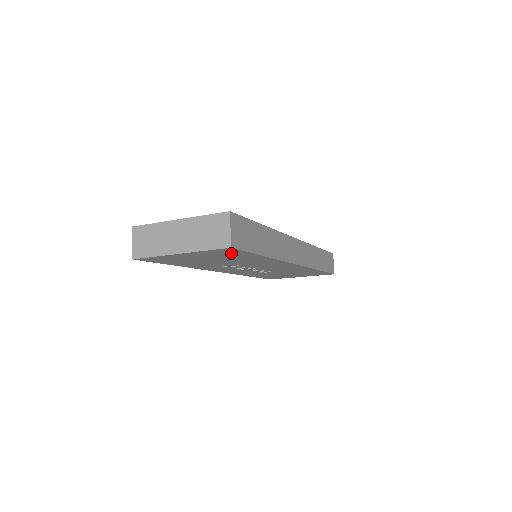
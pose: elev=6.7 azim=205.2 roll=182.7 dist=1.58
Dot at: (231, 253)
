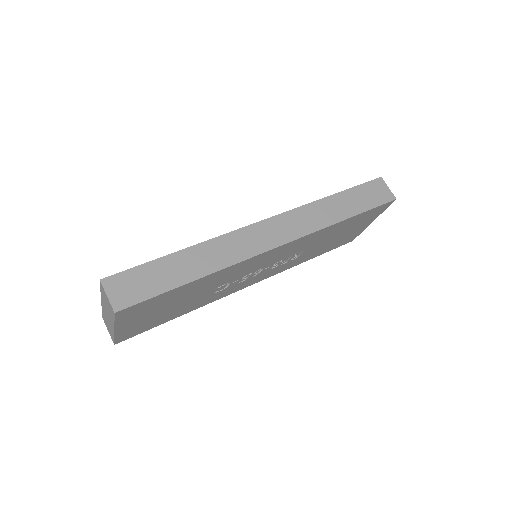
Dot at: (147, 305)
